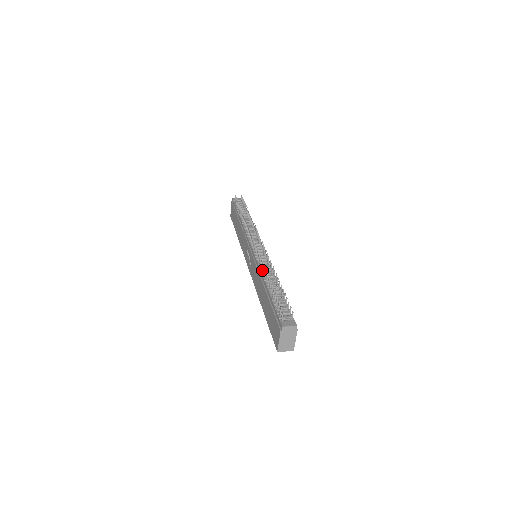
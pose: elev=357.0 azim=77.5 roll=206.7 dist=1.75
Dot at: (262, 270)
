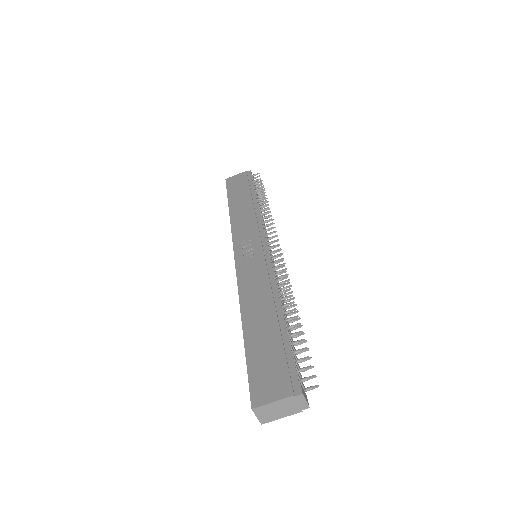
Dot at: (278, 286)
